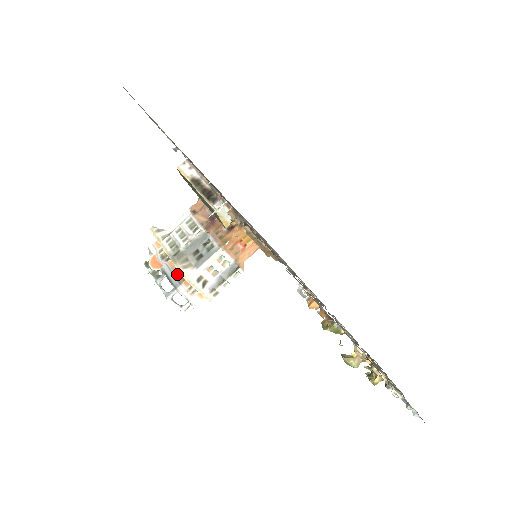
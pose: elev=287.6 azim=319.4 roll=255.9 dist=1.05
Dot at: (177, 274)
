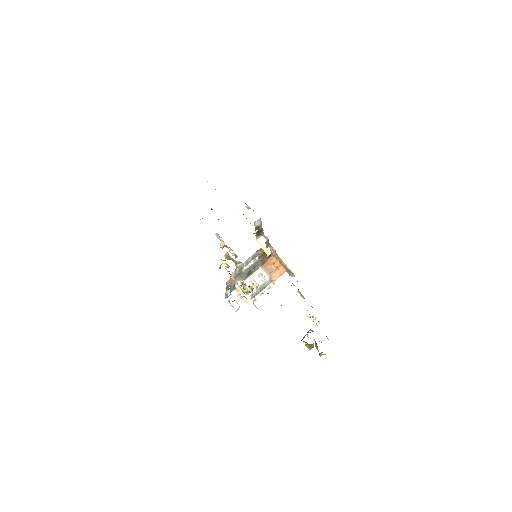
Dot at: occluded
